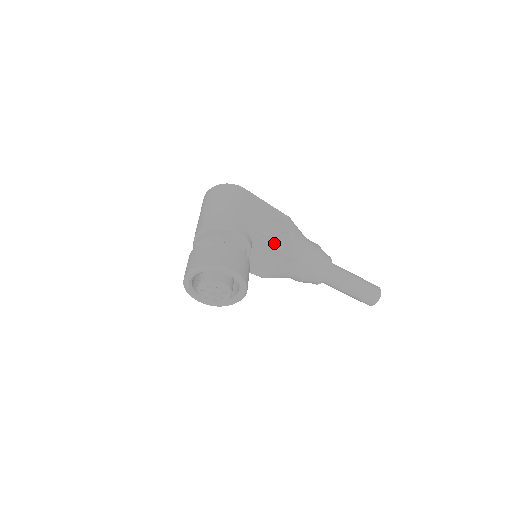
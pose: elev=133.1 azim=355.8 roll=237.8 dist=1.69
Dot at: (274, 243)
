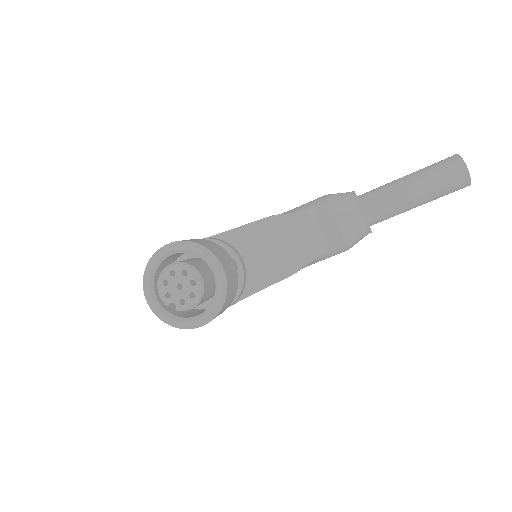
Dot at: (250, 223)
